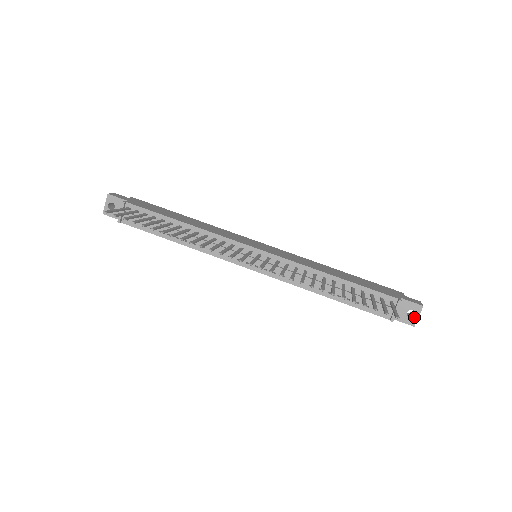
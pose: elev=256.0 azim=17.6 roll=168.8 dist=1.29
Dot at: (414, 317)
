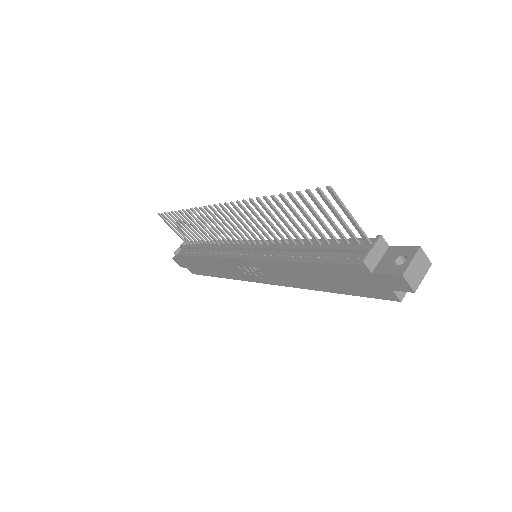
Dot at: (404, 263)
